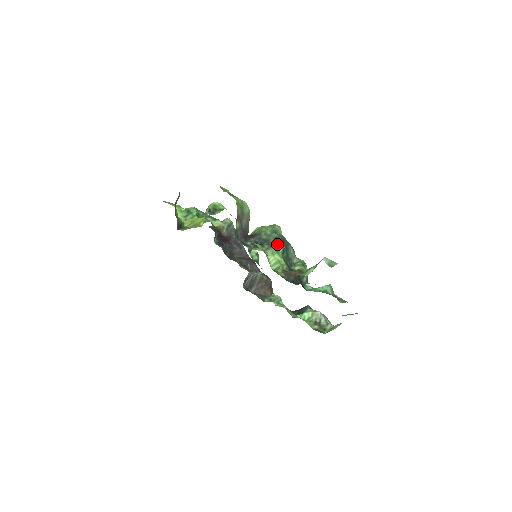
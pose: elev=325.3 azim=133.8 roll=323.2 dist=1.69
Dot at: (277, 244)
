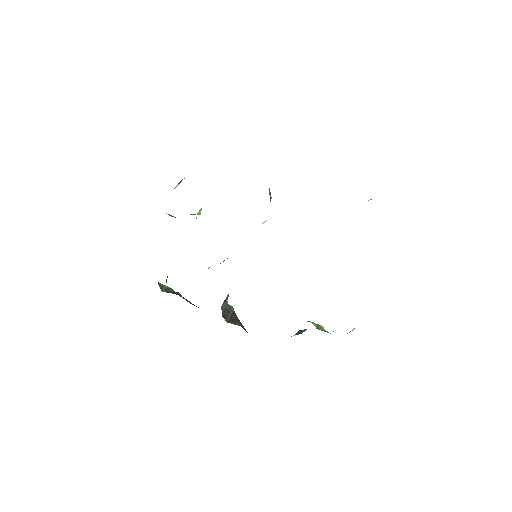
Dot at: occluded
